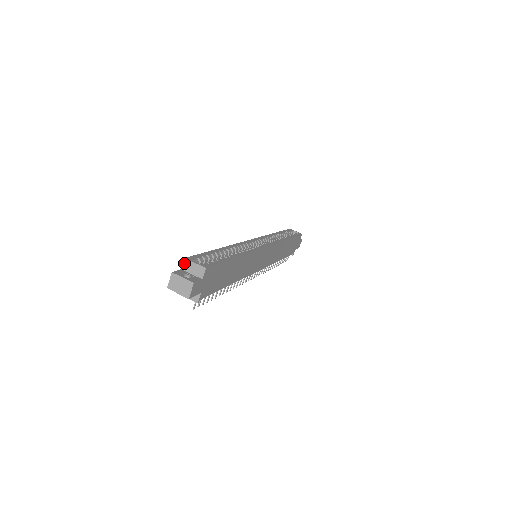
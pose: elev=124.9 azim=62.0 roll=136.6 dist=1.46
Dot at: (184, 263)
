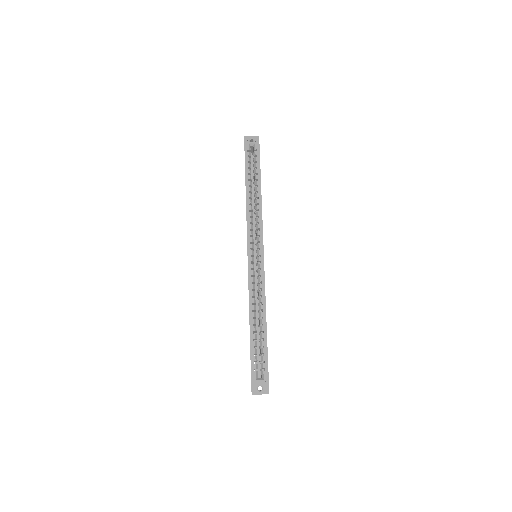
Dot at: (252, 382)
